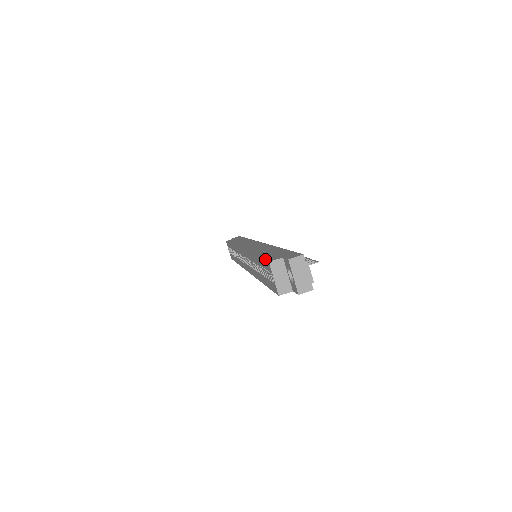
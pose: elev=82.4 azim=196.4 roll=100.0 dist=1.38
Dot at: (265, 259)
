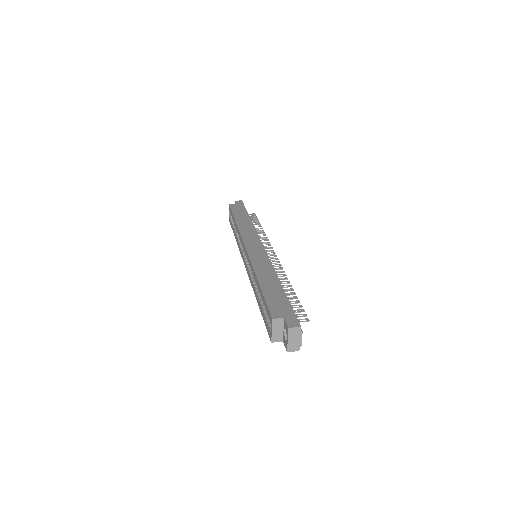
Dot at: (269, 308)
